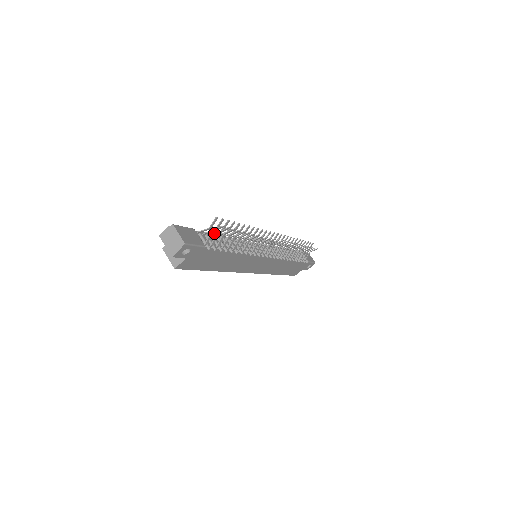
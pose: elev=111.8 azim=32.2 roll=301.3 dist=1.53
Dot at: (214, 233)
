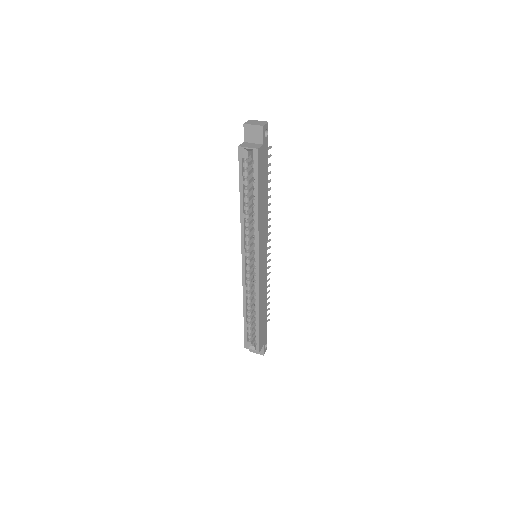
Dot at: occluded
